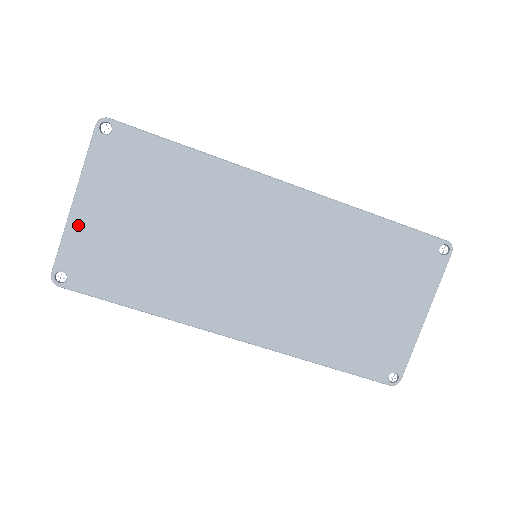
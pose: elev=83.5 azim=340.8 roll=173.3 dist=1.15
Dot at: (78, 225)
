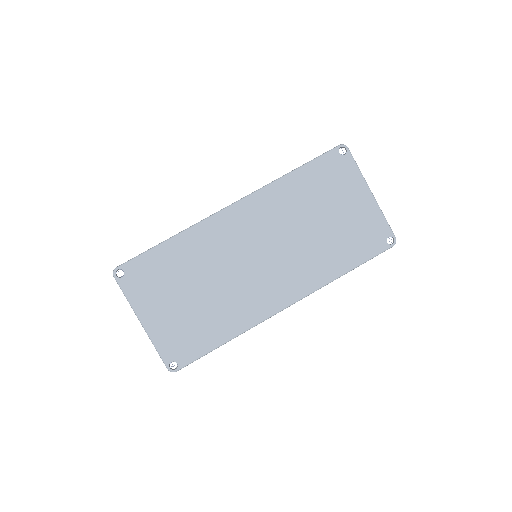
Dot at: (155, 332)
